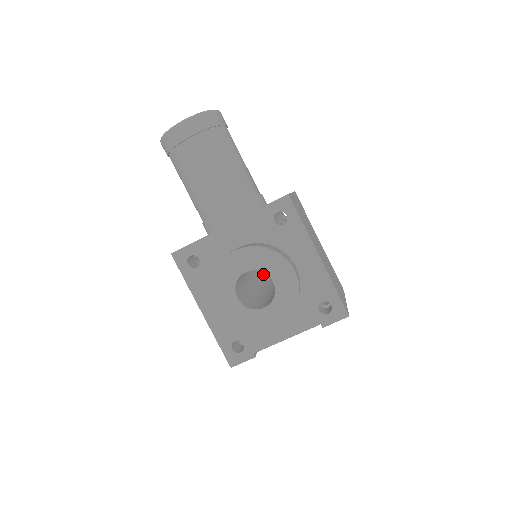
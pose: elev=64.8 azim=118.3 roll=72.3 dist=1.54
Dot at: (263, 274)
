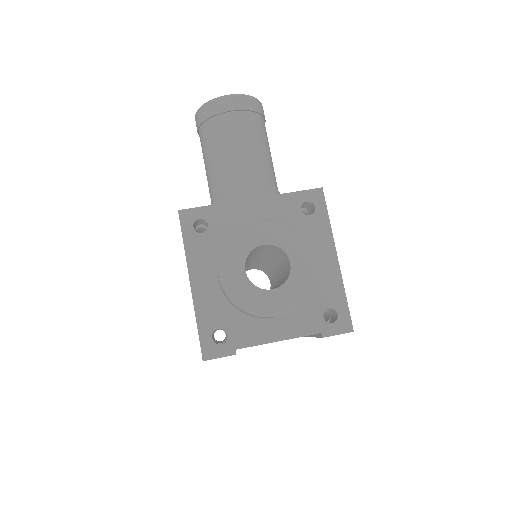
Dot at: occluded
